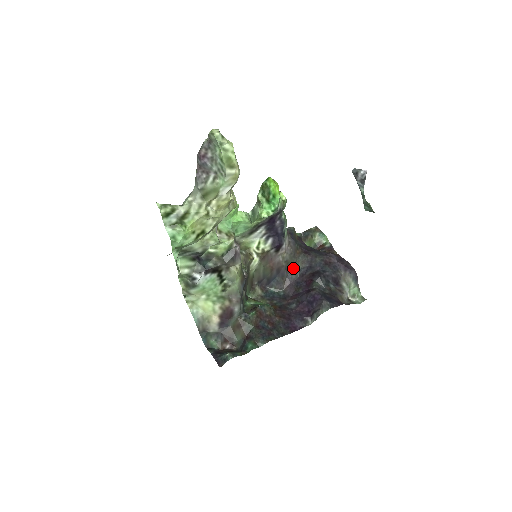
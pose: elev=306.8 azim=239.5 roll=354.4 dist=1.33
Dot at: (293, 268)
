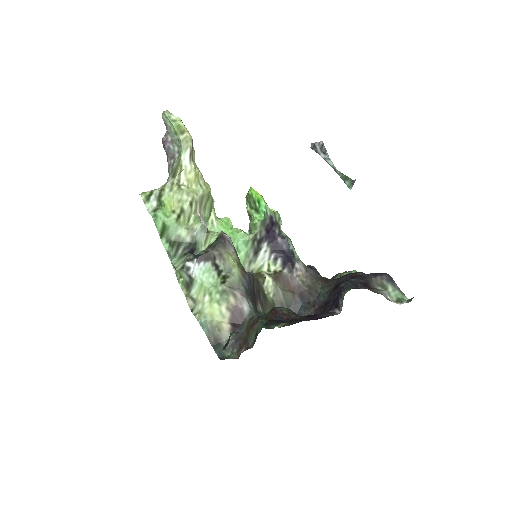
Dot at: (319, 293)
